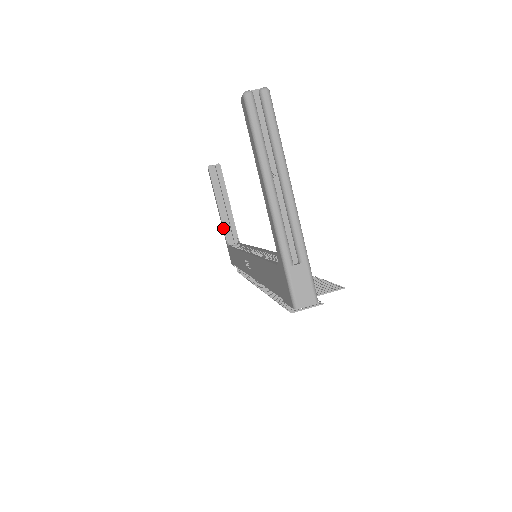
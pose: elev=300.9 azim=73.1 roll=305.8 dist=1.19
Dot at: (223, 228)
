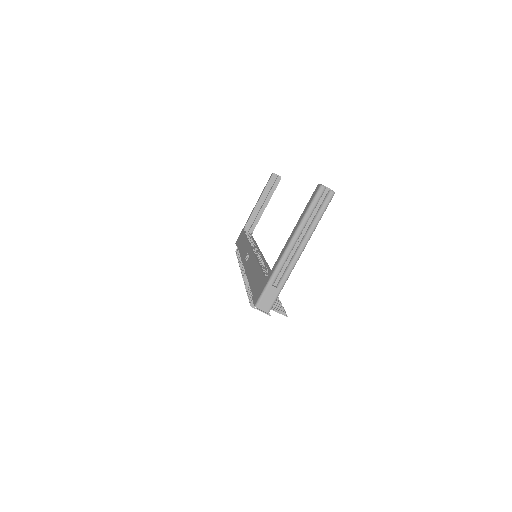
Dot at: (250, 217)
